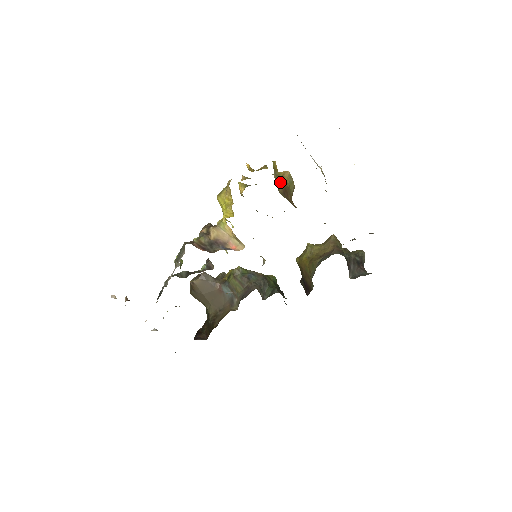
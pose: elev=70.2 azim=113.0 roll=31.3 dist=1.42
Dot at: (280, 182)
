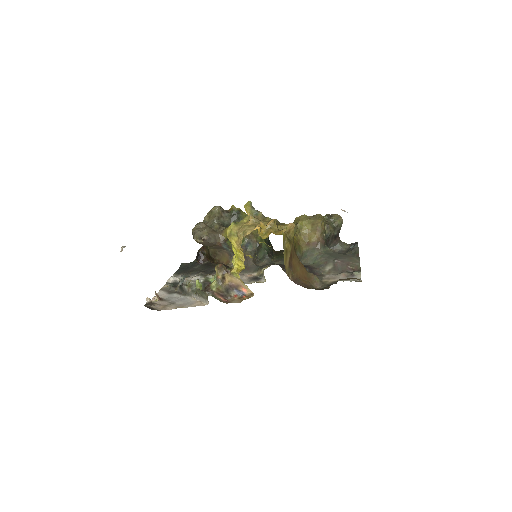
Dot at: (287, 253)
